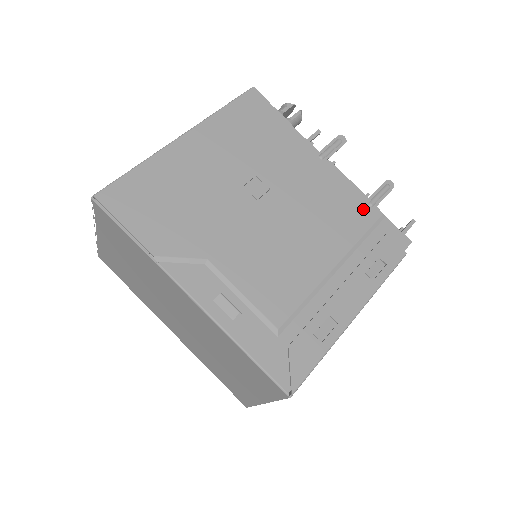
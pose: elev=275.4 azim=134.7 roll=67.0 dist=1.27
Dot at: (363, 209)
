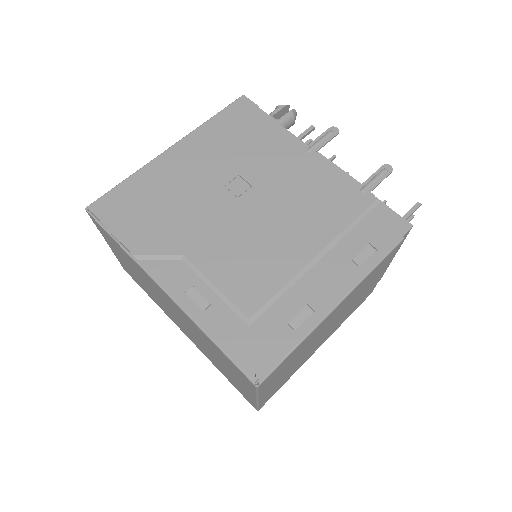
Dot at: (353, 196)
